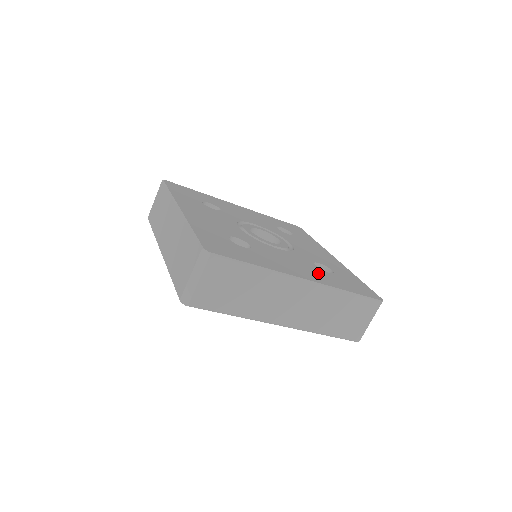
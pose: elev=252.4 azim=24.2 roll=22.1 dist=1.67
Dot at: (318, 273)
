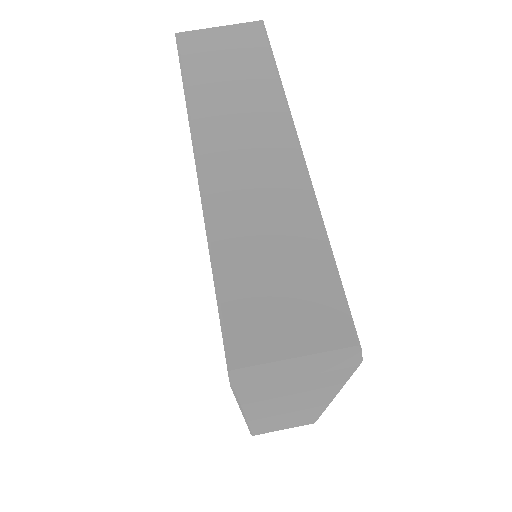
Dot at: occluded
